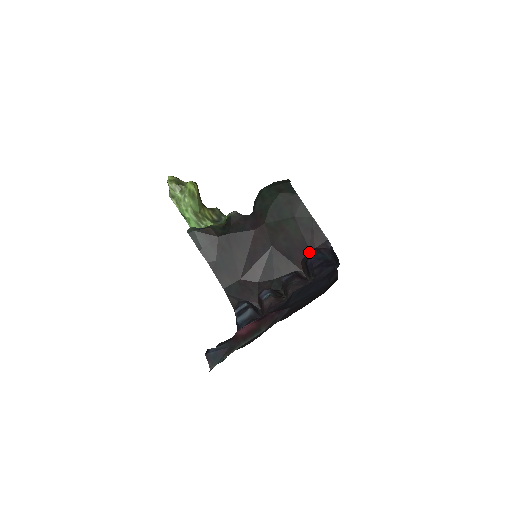
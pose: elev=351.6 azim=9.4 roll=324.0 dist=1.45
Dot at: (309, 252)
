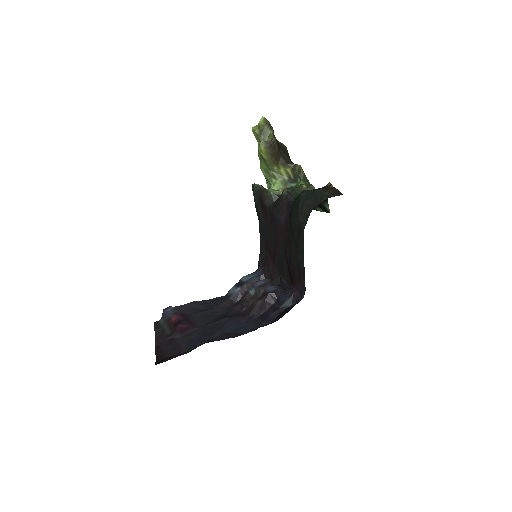
Dot at: (289, 287)
